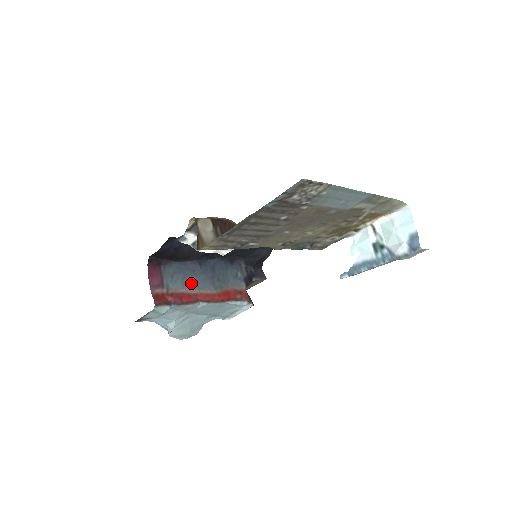
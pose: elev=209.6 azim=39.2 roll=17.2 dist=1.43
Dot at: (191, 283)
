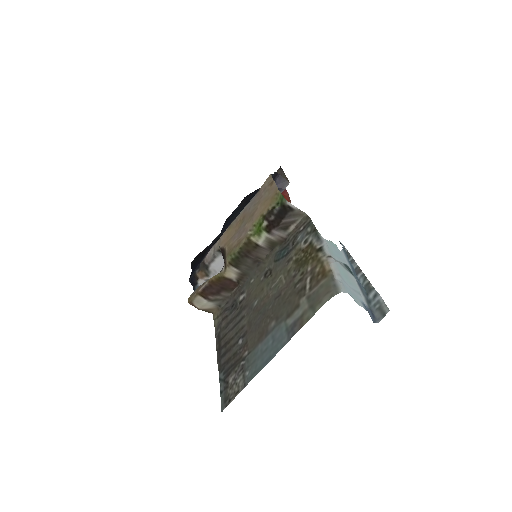
Dot at: occluded
